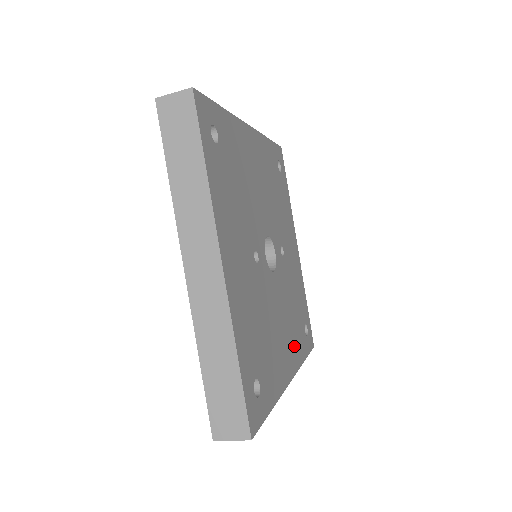
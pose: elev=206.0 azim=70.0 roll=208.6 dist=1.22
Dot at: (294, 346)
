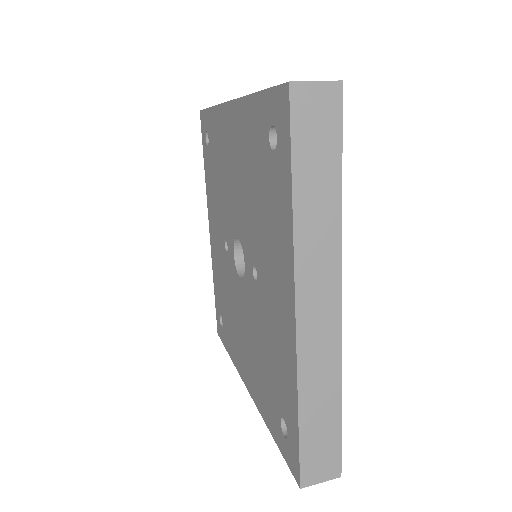
Dot at: occluded
